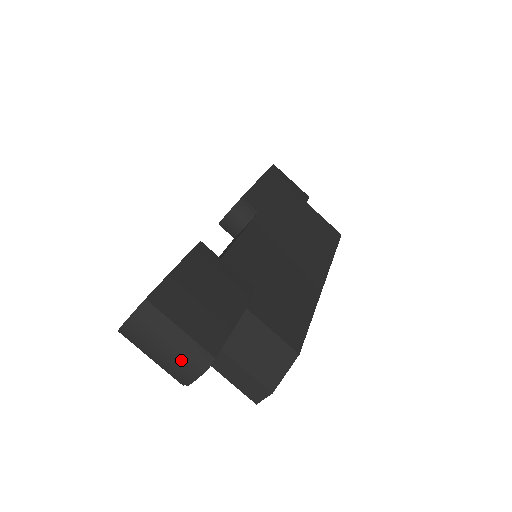
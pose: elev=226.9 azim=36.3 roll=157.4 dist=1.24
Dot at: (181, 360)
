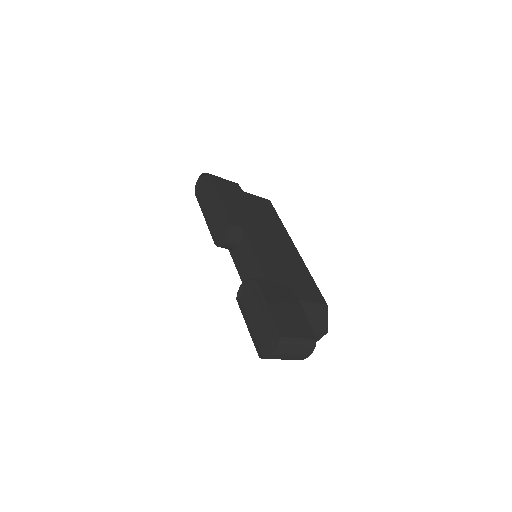
Dot at: (304, 351)
